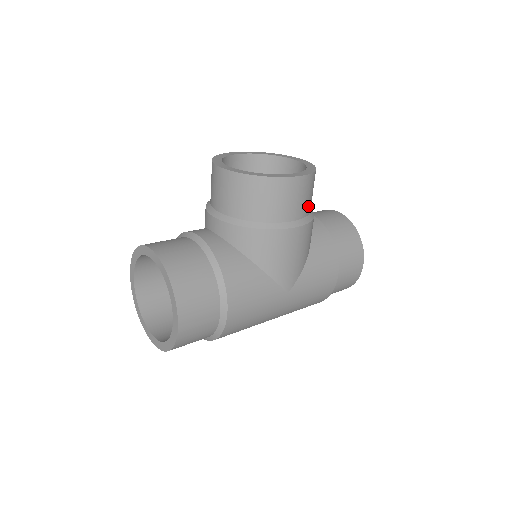
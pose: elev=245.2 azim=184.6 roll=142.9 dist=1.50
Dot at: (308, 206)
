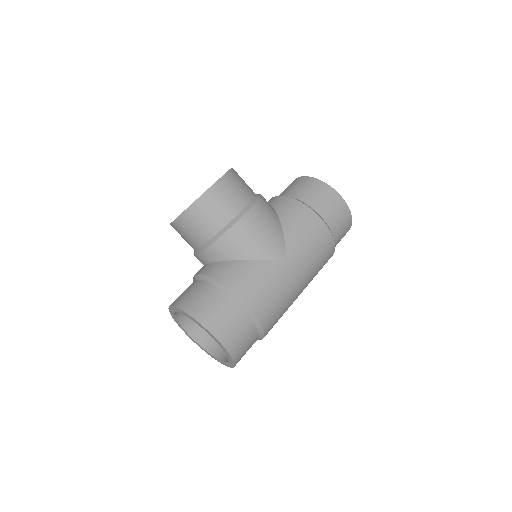
Dot at: (245, 194)
